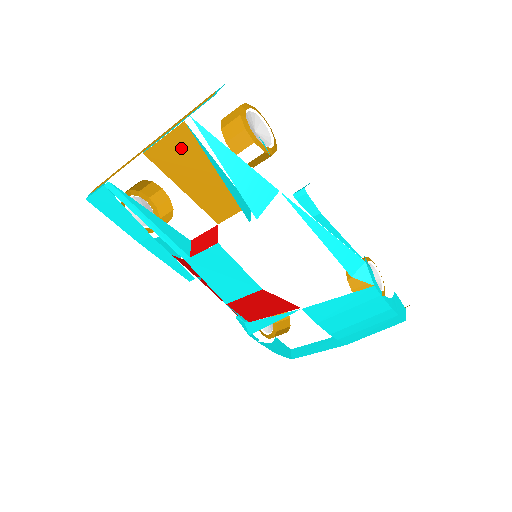
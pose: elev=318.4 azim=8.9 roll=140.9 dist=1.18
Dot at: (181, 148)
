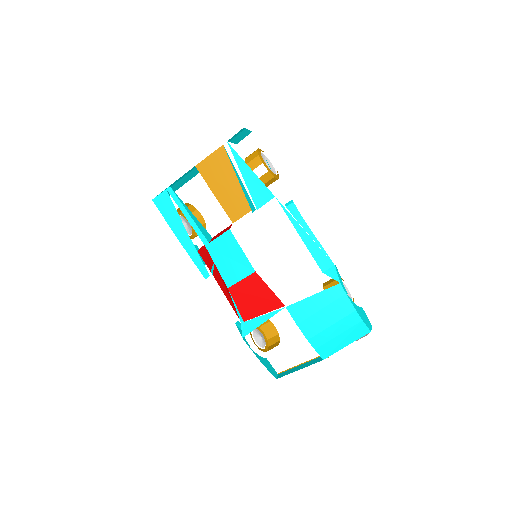
Dot at: (218, 163)
